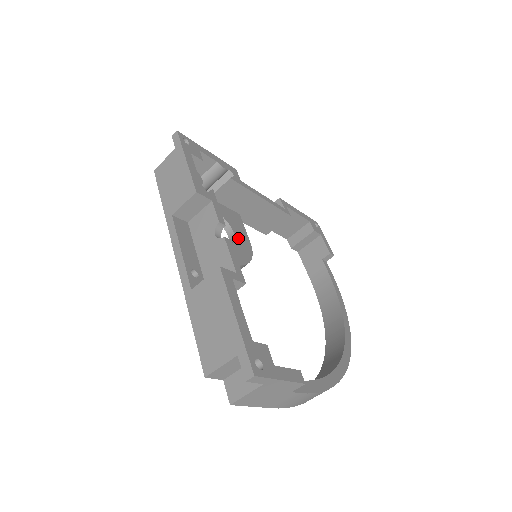
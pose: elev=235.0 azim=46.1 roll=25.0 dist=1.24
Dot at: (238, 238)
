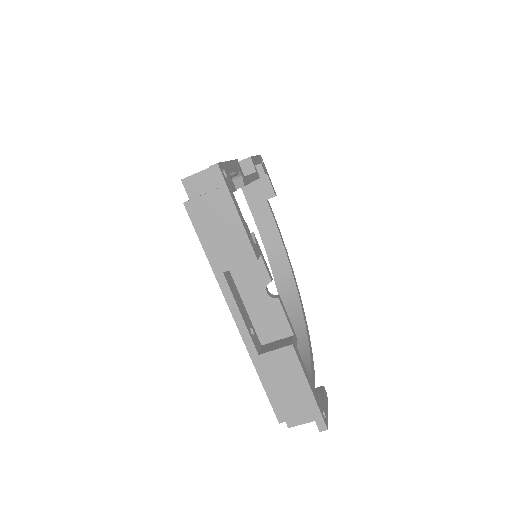
Dot at: occluded
